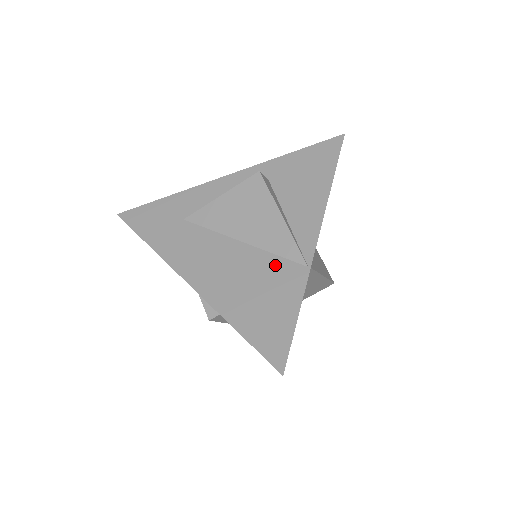
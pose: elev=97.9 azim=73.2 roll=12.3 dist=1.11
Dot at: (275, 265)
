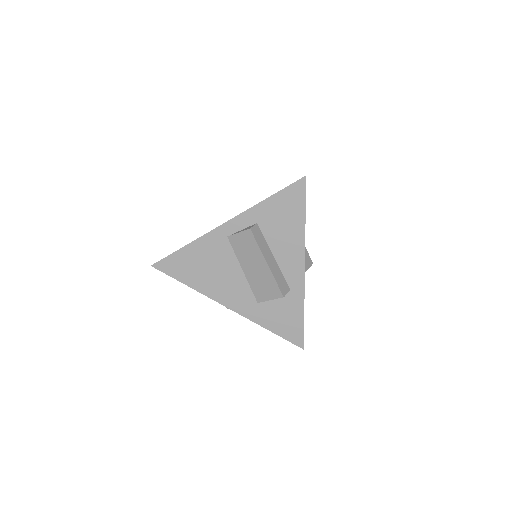
Dot at: occluded
